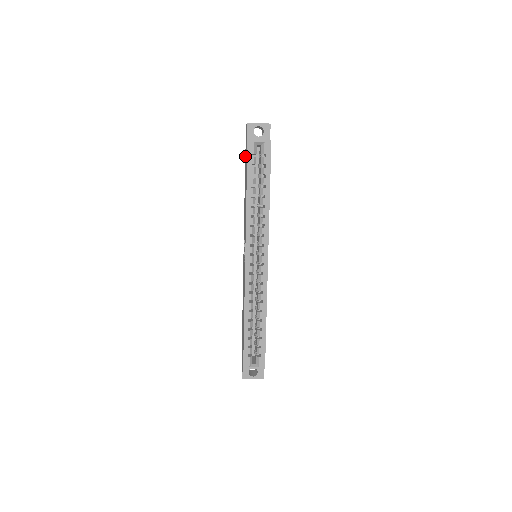
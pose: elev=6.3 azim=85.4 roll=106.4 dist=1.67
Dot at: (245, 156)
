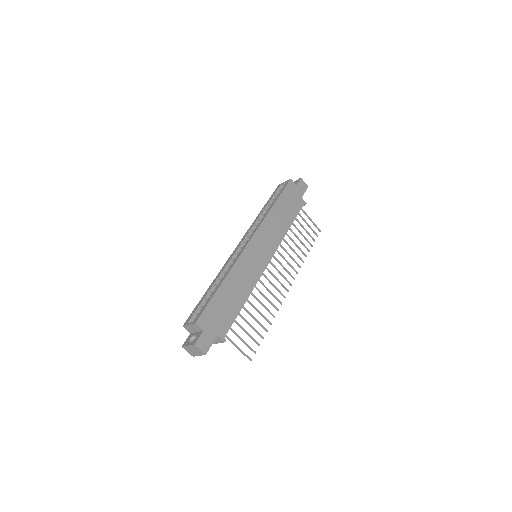
Dot at: occluded
